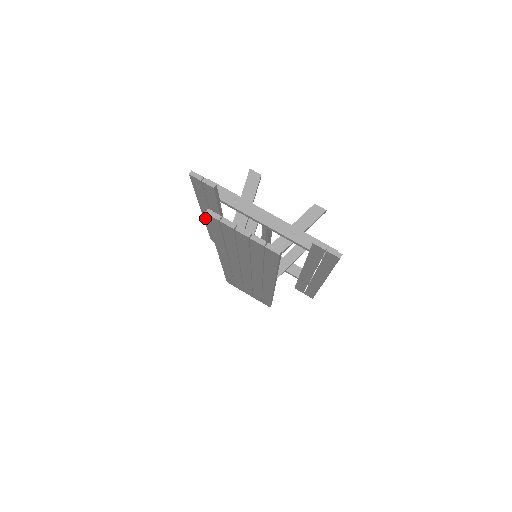
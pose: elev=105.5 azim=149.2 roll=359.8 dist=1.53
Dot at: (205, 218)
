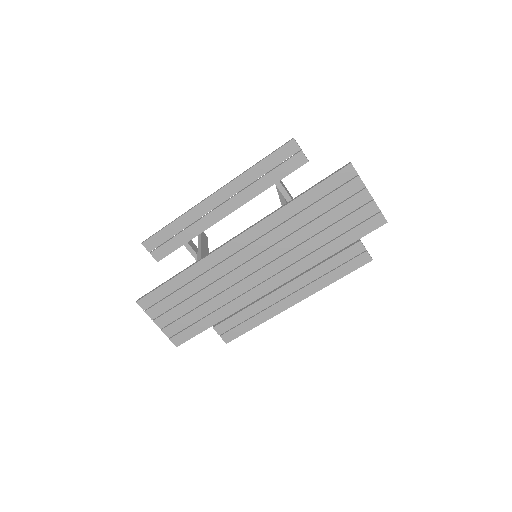
Dot at: (206, 202)
